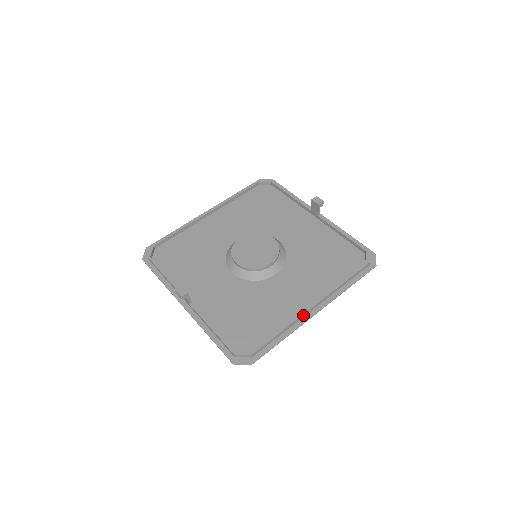
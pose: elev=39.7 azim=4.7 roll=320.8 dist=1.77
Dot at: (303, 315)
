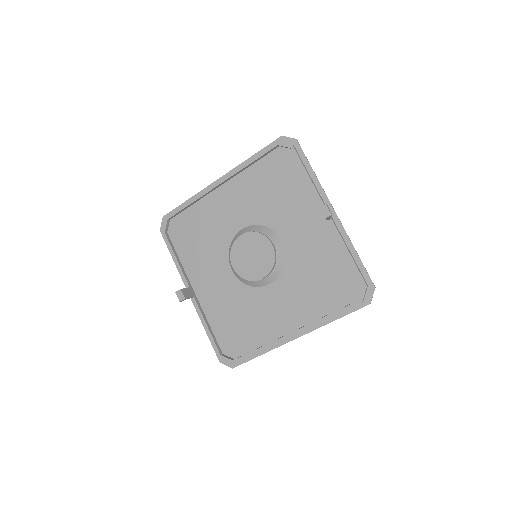
Dot at: (281, 339)
